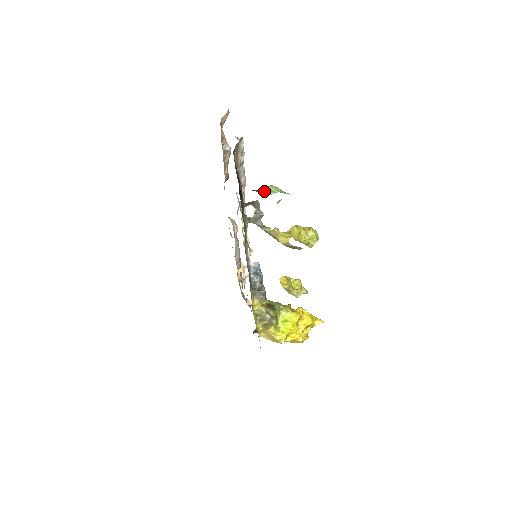
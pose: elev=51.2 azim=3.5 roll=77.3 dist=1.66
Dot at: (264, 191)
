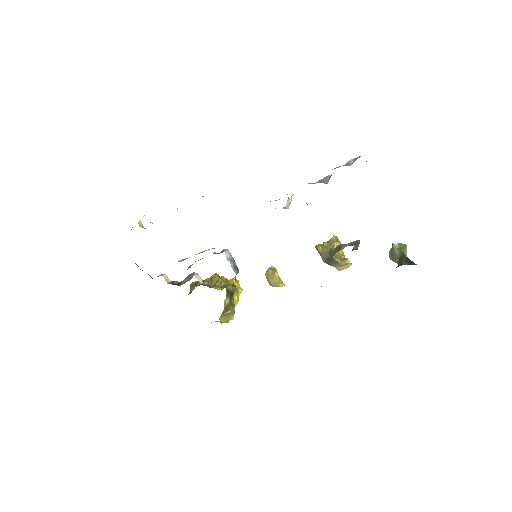
Dot at: (406, 255)
